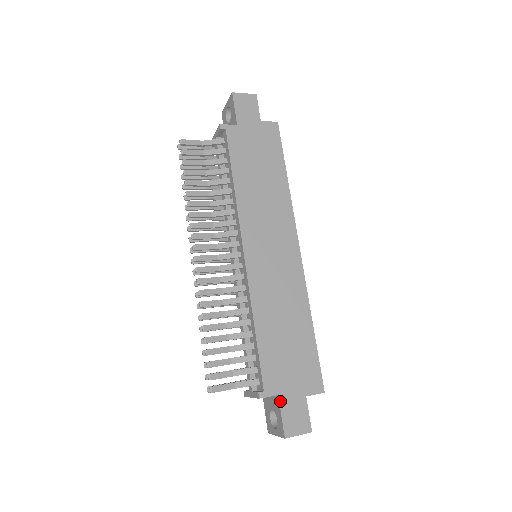
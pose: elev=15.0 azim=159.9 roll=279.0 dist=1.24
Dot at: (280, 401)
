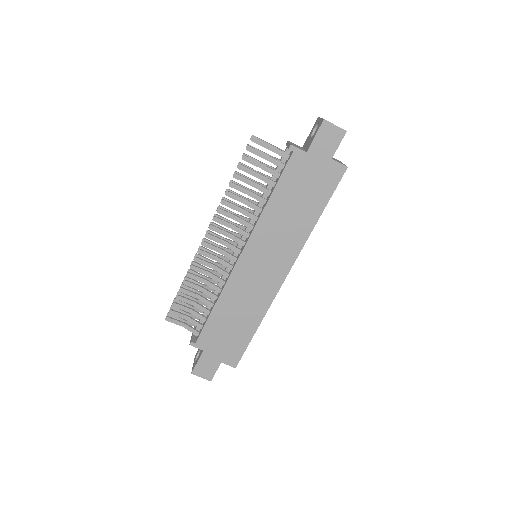
Dot at: (202, 354)
